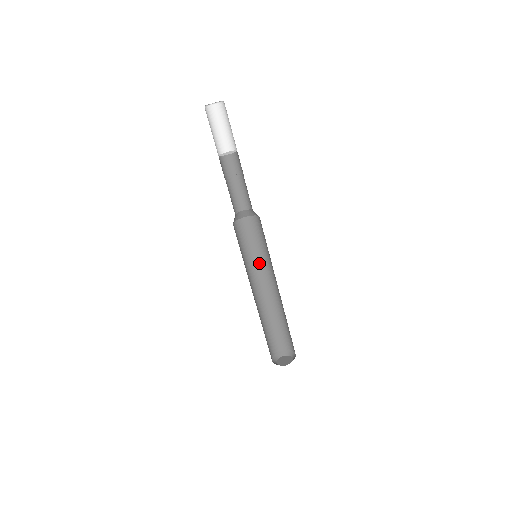
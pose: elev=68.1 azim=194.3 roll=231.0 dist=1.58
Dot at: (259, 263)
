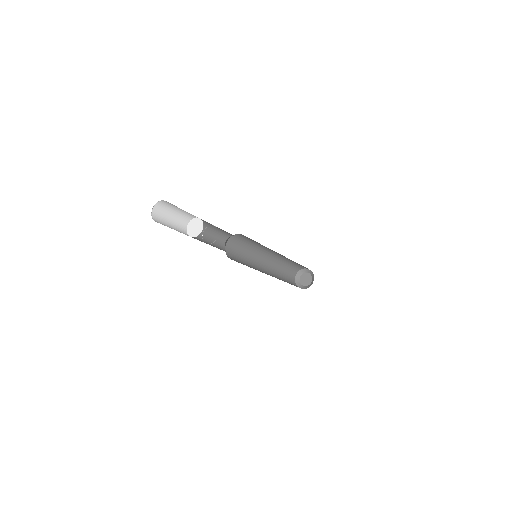
Dot at: (255, 251)
